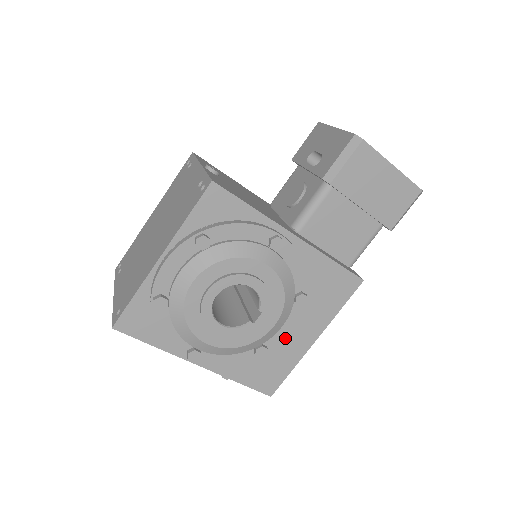
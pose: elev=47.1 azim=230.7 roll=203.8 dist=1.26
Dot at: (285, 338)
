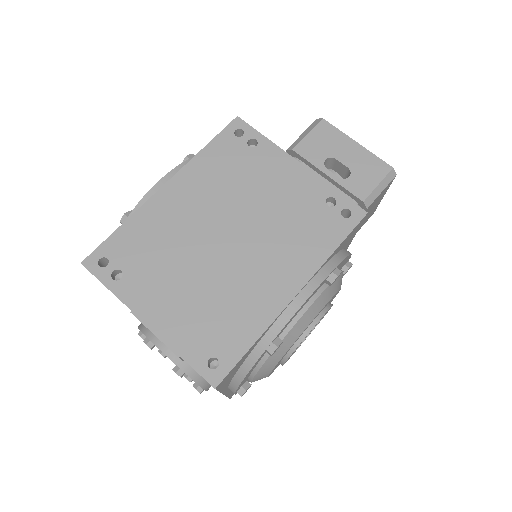
Dot at: occluded
